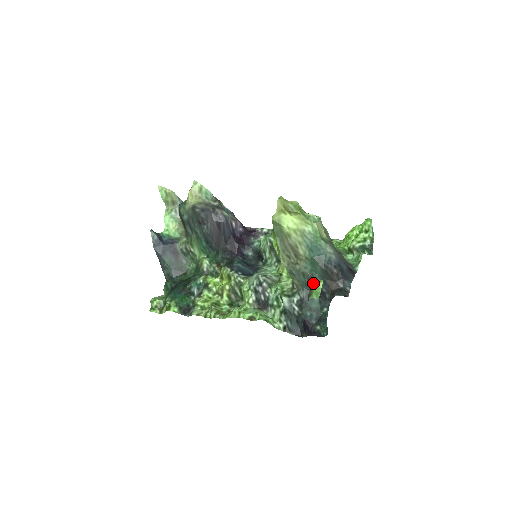
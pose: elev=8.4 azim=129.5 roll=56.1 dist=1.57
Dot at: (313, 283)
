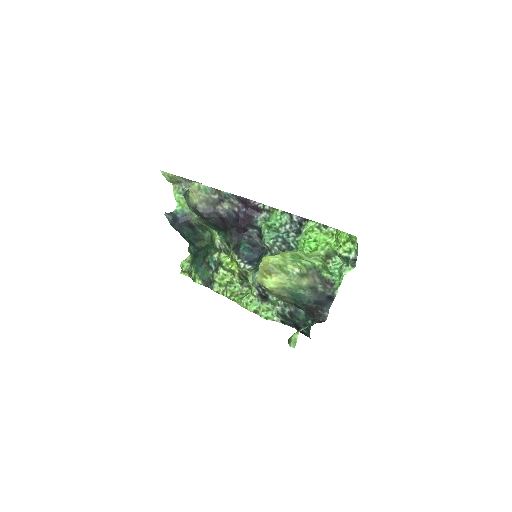
Dot at: occluded
